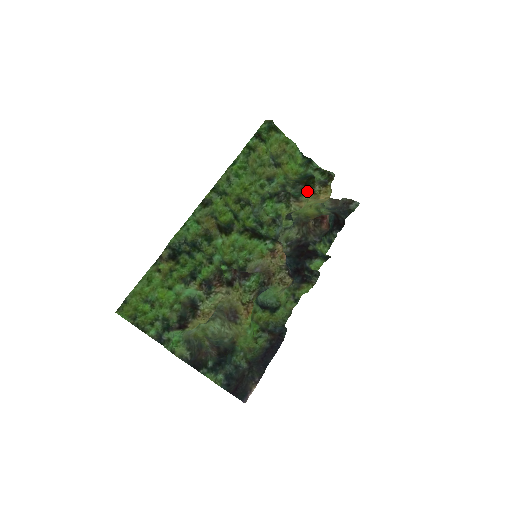
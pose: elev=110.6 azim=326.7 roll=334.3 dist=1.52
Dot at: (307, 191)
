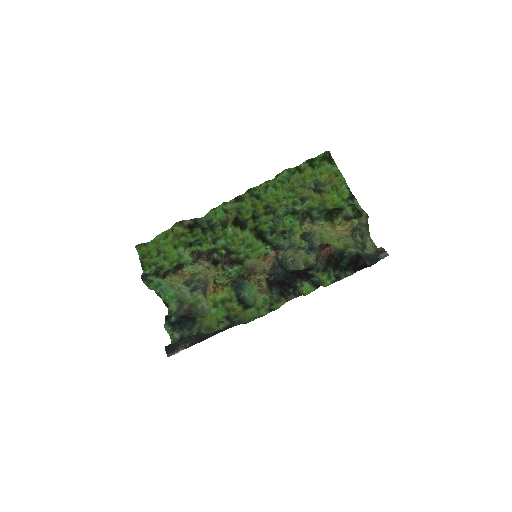
Dot at: (327, 218)
